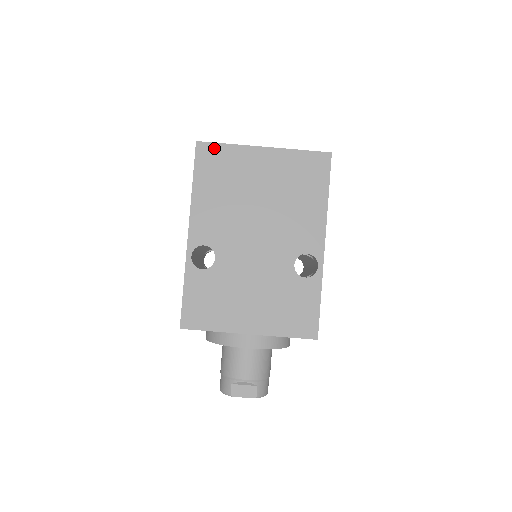
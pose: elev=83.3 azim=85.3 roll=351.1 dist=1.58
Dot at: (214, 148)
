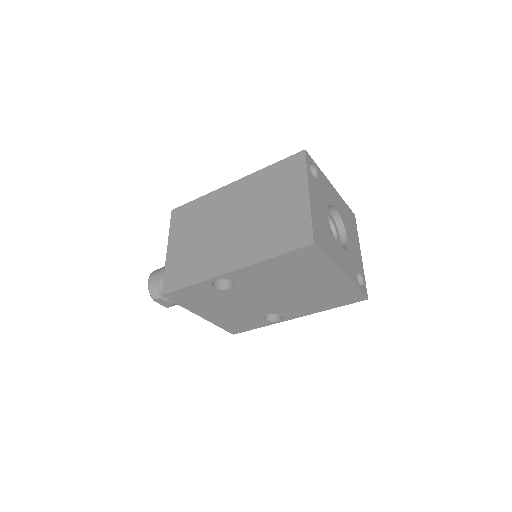
Dot at: (317, 254)
